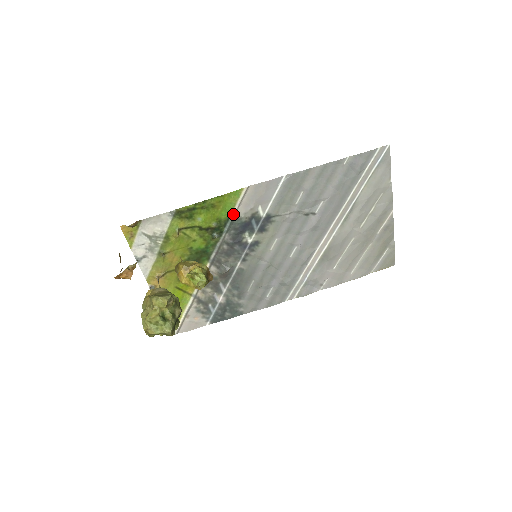
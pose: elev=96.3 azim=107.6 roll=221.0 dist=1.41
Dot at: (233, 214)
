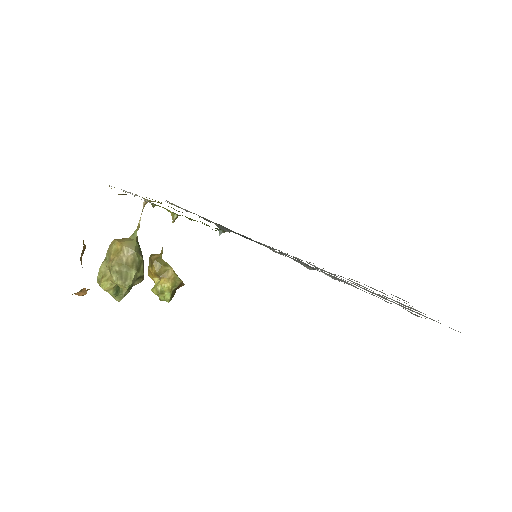
Dot at: occluded
